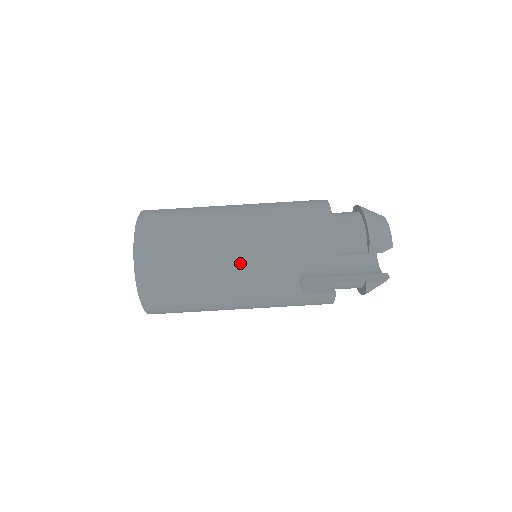
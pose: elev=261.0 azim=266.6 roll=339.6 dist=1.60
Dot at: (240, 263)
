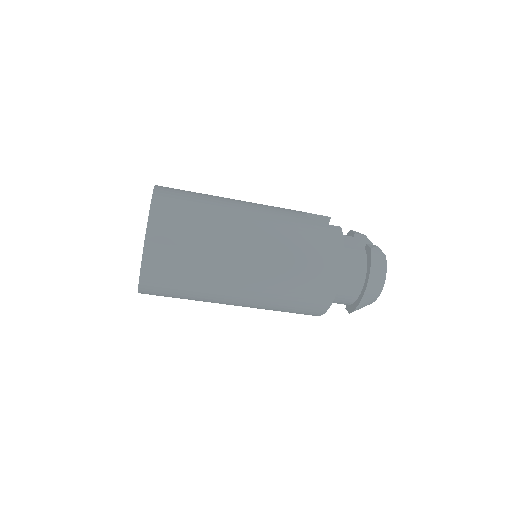
Dot at: occluded
